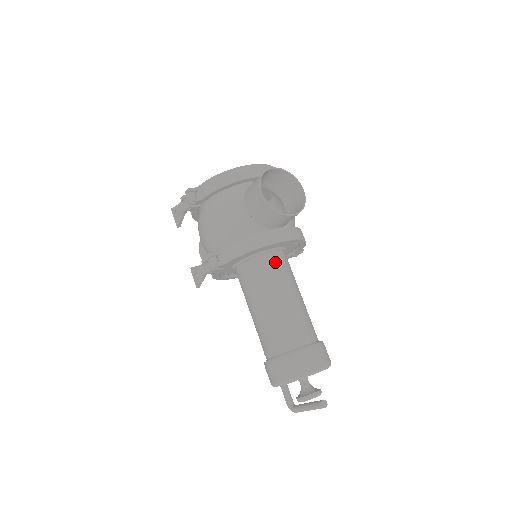
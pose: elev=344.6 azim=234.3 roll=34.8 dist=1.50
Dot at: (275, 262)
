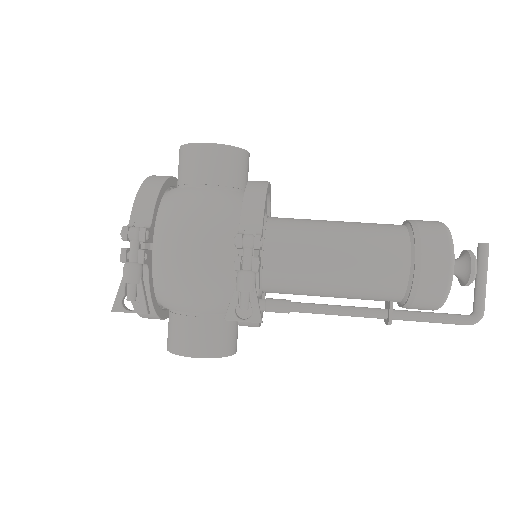
Dot at: (283, 218)
